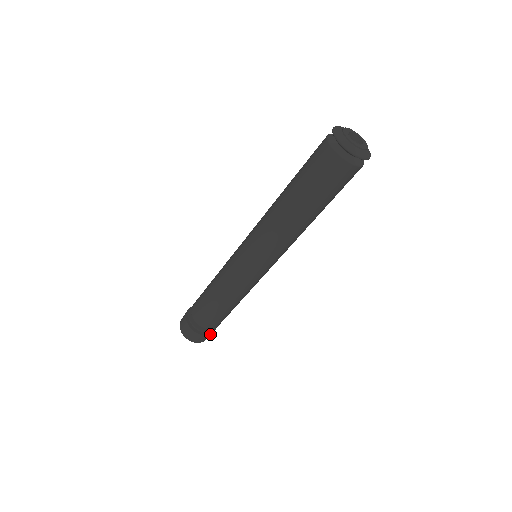
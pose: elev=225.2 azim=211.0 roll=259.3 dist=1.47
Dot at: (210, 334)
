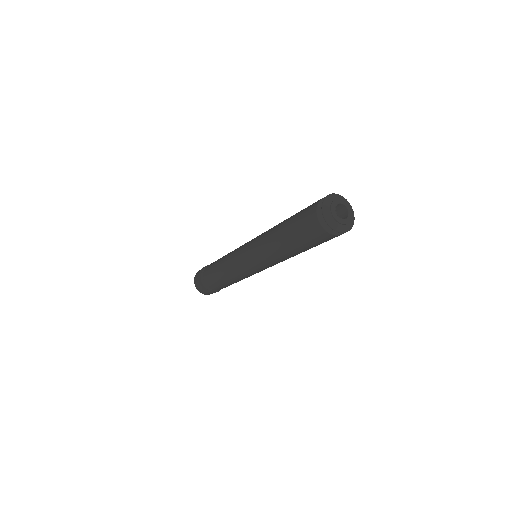
Dot at: (212, 292)
